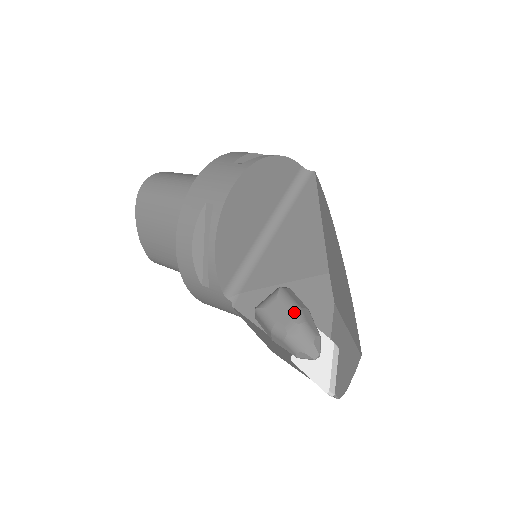
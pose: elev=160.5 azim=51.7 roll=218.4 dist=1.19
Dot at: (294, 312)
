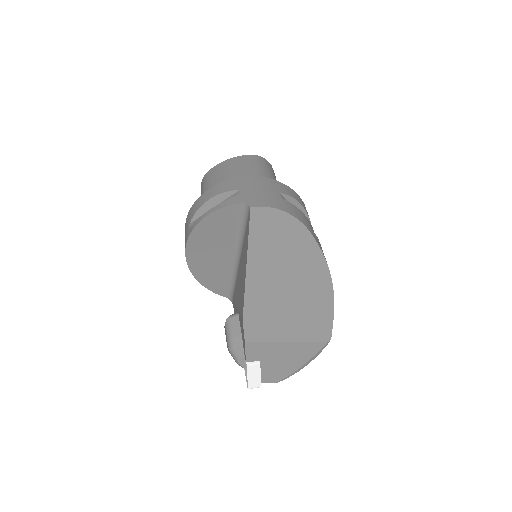
Dot at: (228, 341)
